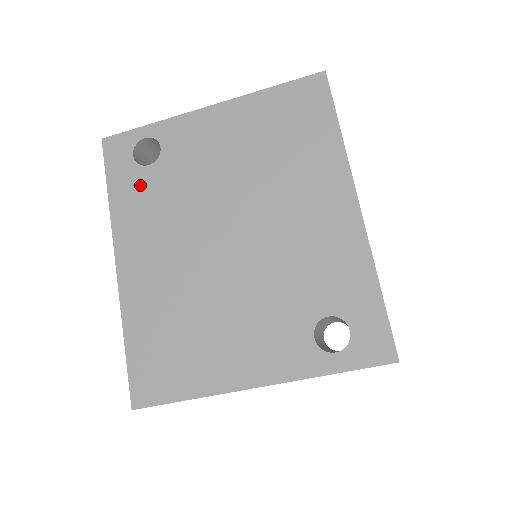
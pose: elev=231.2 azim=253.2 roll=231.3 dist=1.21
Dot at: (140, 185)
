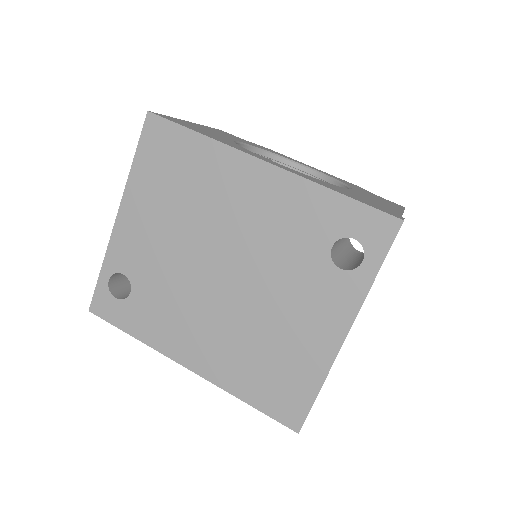
Dot at: (141, 309)
